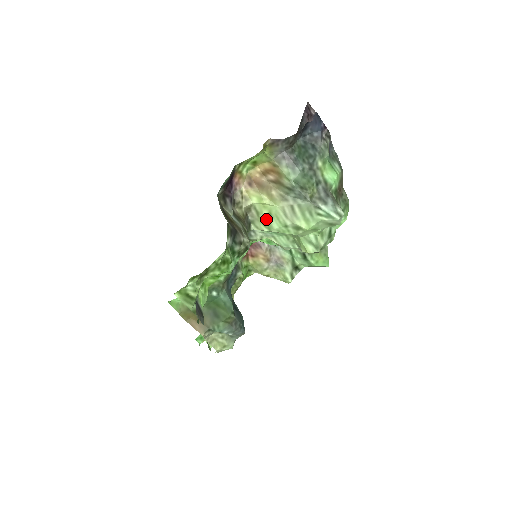
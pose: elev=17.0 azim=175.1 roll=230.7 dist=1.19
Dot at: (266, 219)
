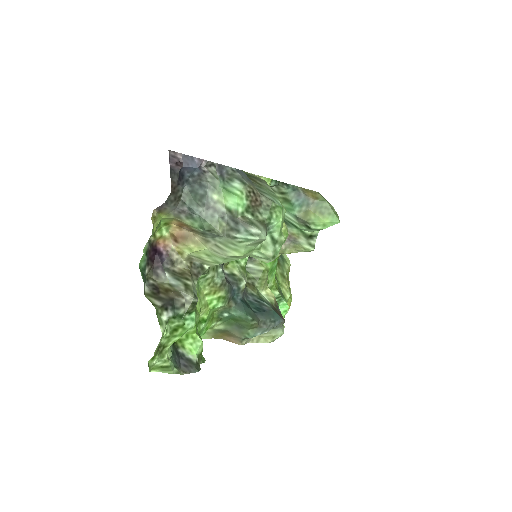
Dot at: (209, 259)
